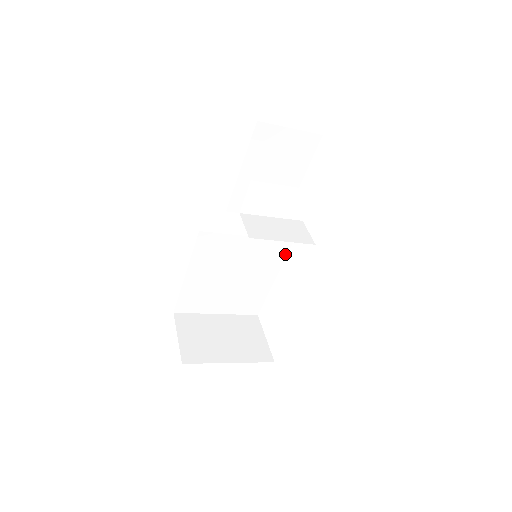
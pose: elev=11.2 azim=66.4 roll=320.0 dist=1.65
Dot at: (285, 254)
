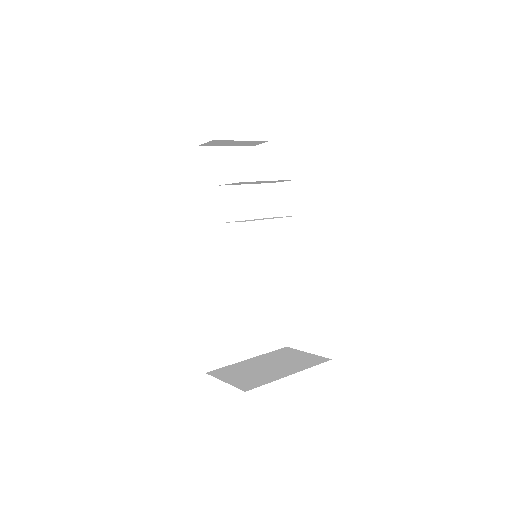
Dot at: (278, 259)
